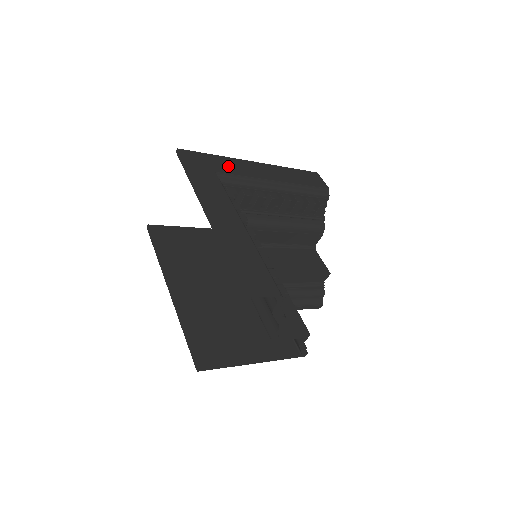
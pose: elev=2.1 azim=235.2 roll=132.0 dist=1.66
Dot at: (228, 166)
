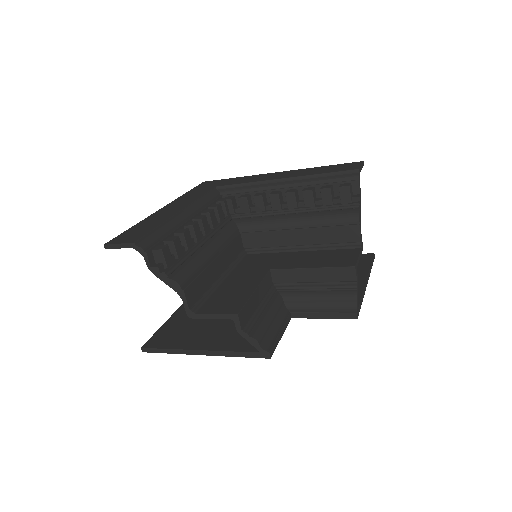
Dot at: (237, 181)
